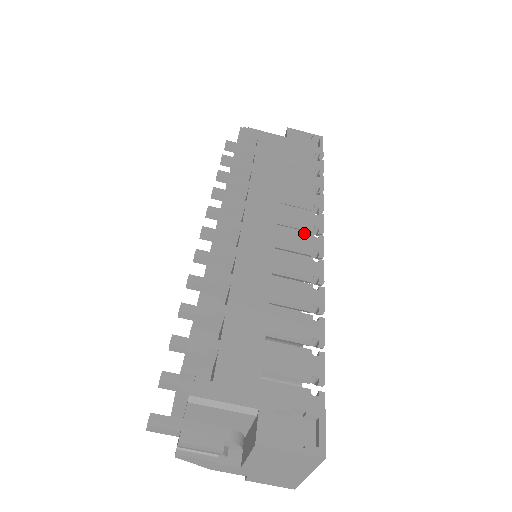
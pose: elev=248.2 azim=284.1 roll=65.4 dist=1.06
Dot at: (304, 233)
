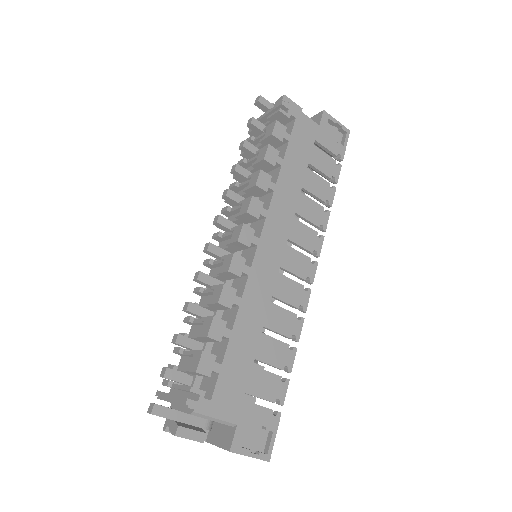
Dot at: (304, 257)
